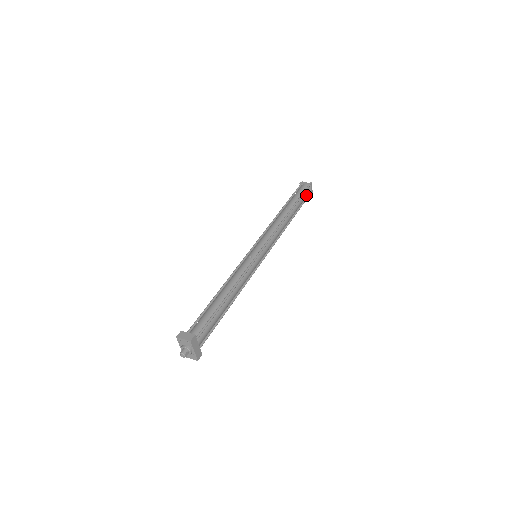
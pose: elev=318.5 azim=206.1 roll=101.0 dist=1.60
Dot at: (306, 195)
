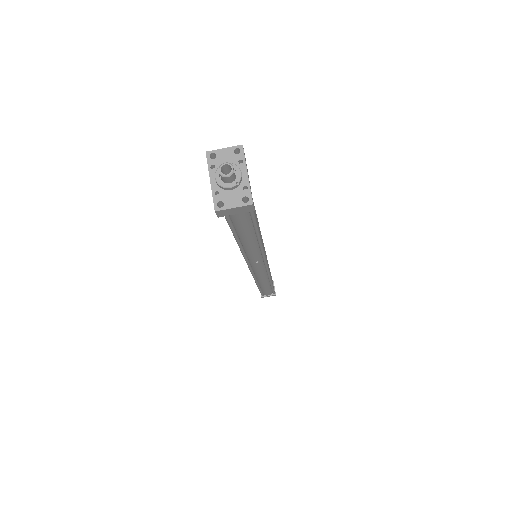
Dot at: (273, 286)
